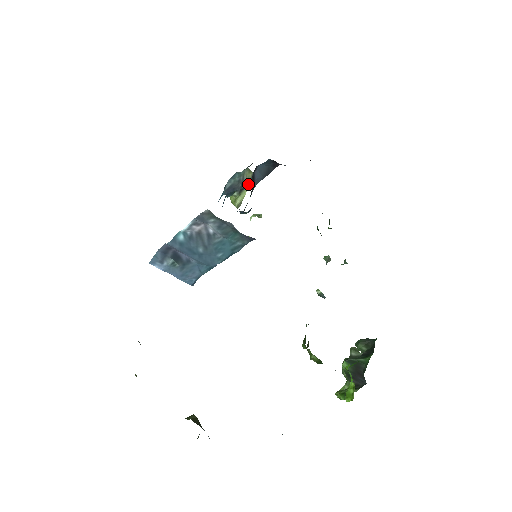
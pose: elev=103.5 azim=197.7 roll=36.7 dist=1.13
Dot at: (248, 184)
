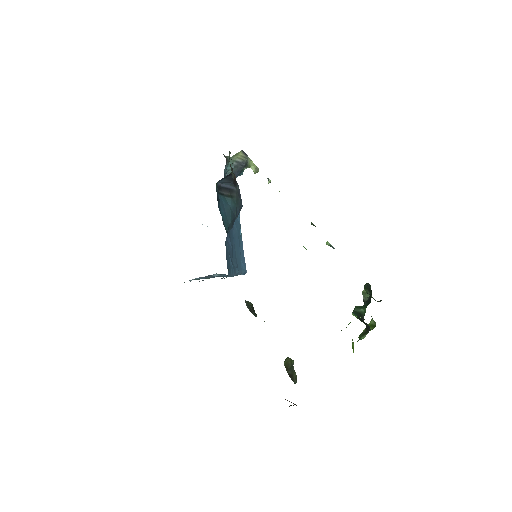
Dot at: (246, 158)
